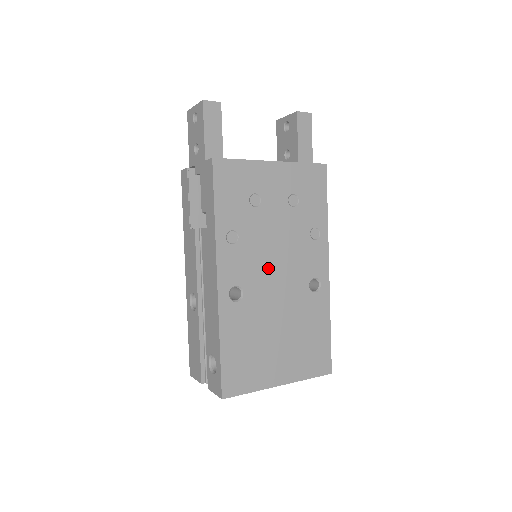
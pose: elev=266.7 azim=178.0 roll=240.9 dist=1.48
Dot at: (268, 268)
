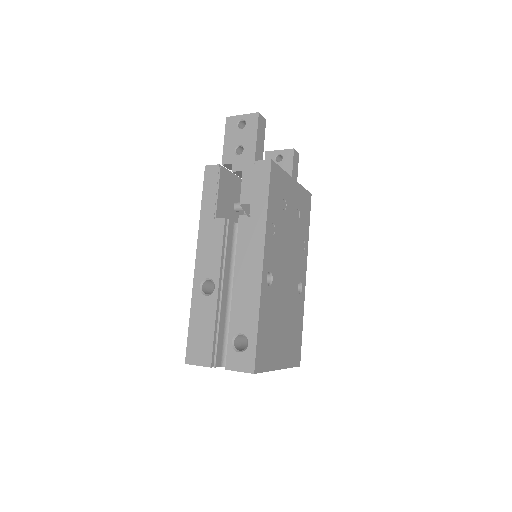
Dot at: (284, 263)
